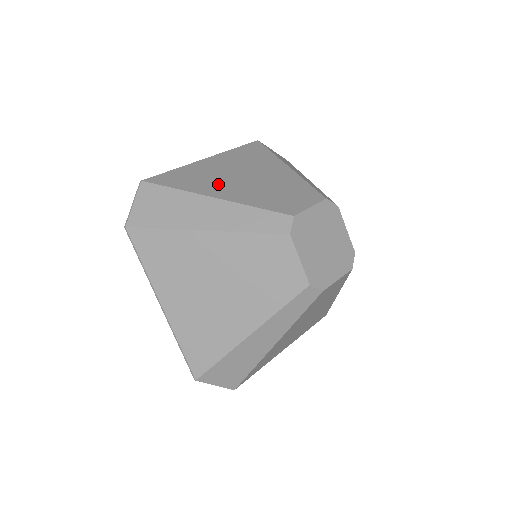
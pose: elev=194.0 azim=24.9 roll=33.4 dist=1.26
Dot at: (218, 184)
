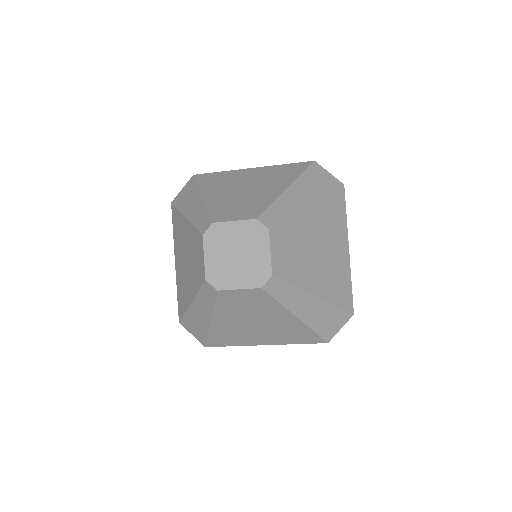
Dot at: (221, 188)
